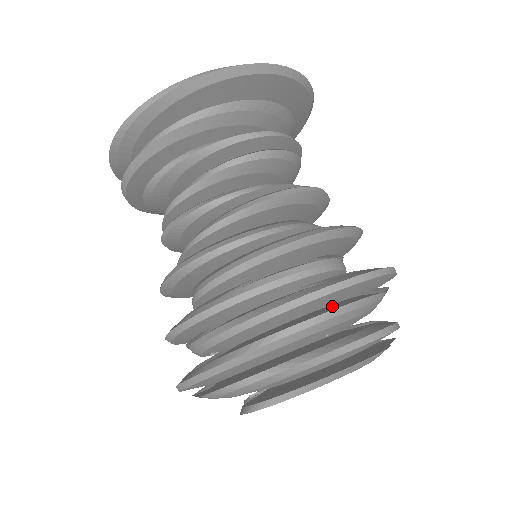
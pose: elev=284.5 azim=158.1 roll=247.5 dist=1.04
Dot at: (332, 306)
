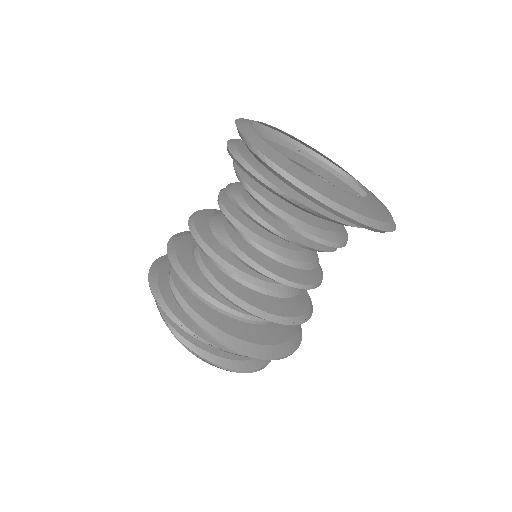
Dot at: occluded
